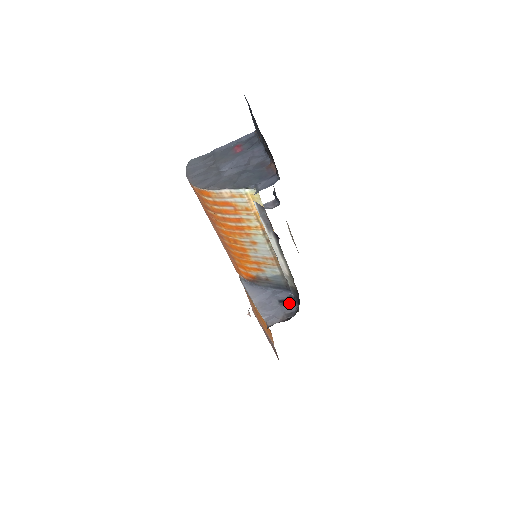
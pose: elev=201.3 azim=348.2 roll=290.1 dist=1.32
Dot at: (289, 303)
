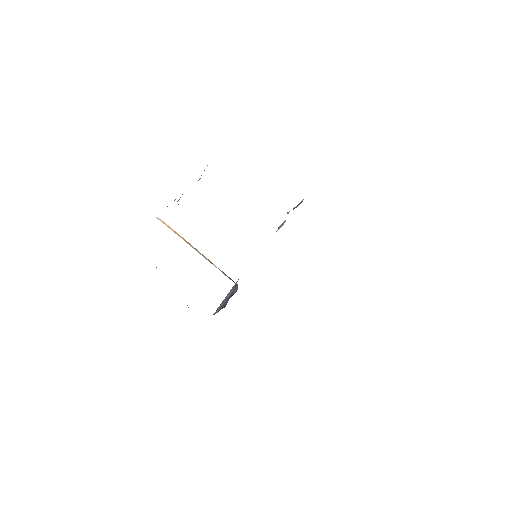
Dot at: occluded
